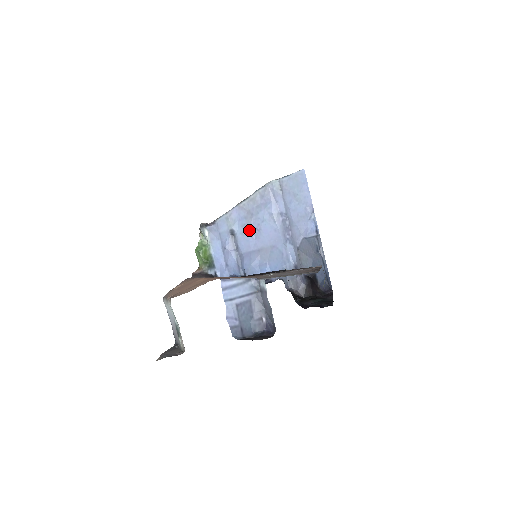
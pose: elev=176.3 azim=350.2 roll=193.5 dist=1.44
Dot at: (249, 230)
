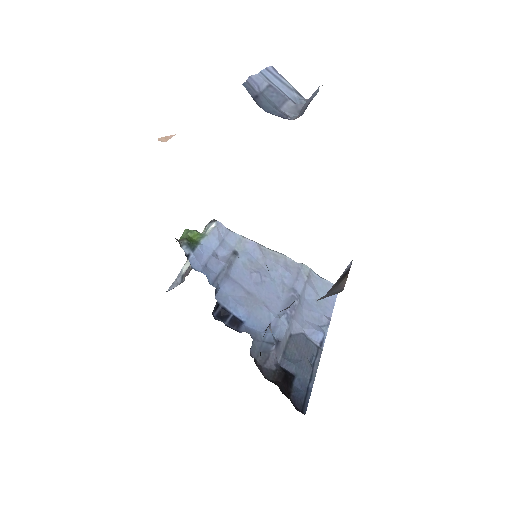
Dot at: (253, 270)
